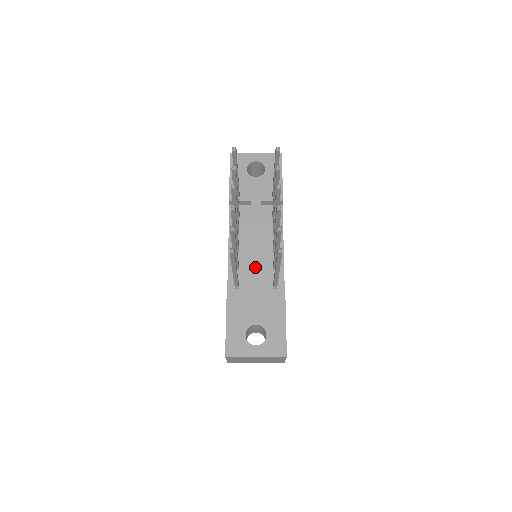
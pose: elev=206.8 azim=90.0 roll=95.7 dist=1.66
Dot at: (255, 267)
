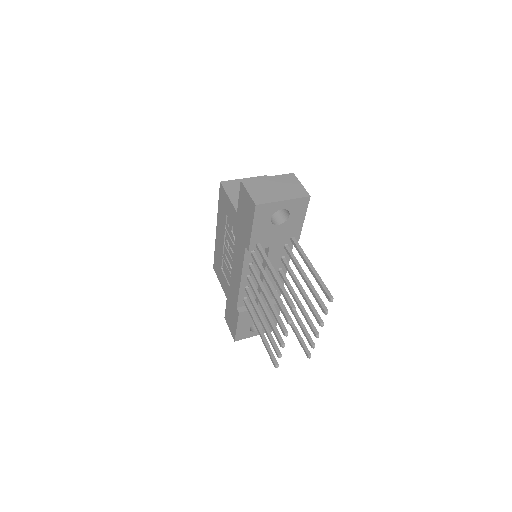
Dot at: occluded
